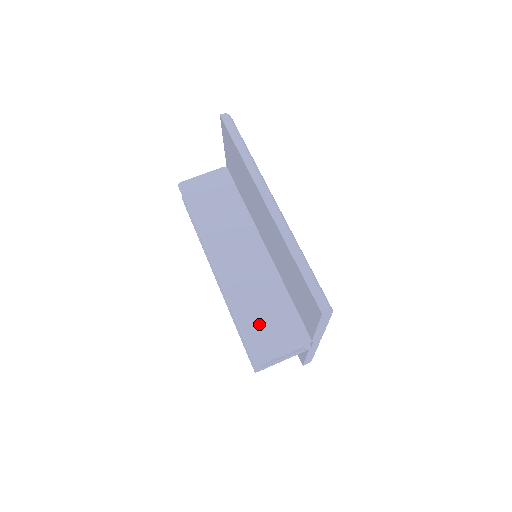
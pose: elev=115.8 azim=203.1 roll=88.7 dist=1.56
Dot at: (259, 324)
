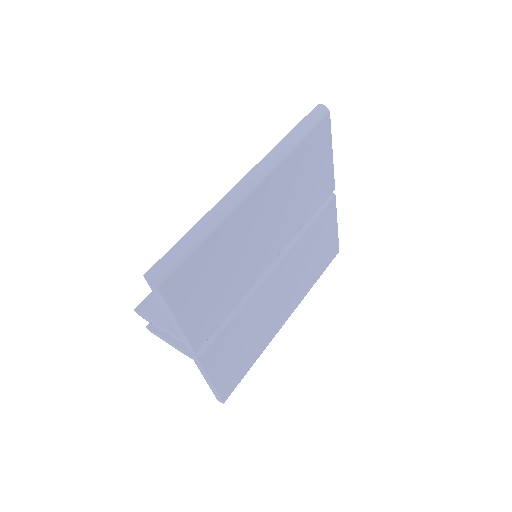
Dot at: occluded
